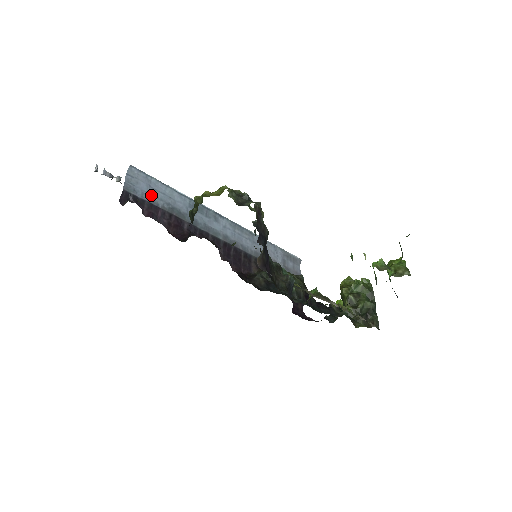
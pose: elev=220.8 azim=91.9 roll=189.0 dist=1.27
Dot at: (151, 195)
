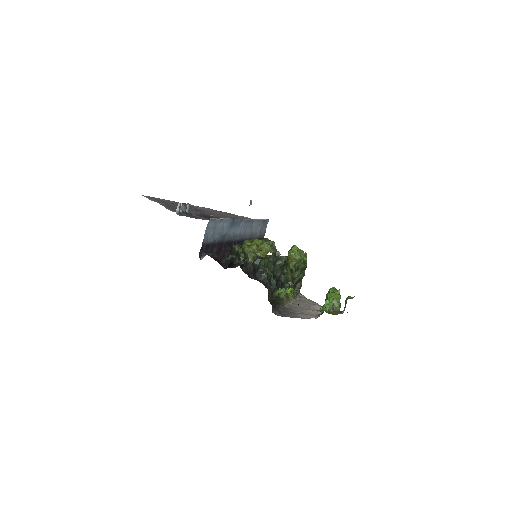
Dot at: (214, 235)
